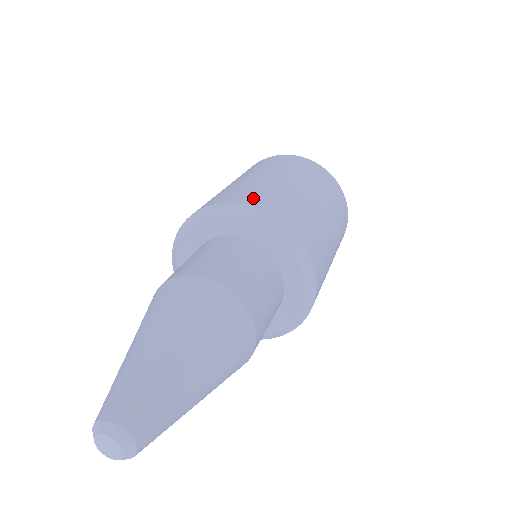
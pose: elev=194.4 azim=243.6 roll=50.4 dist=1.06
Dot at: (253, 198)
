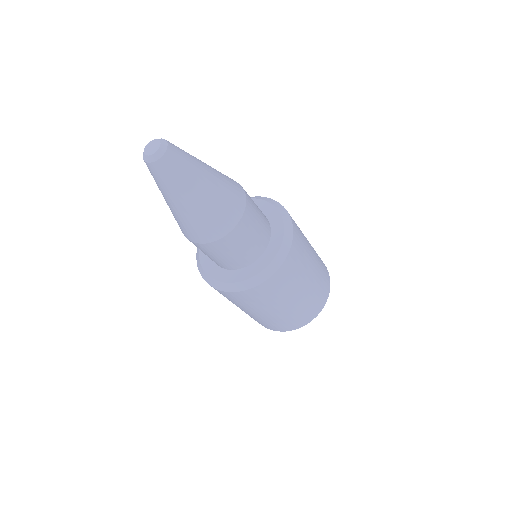
Dot at: occluded
